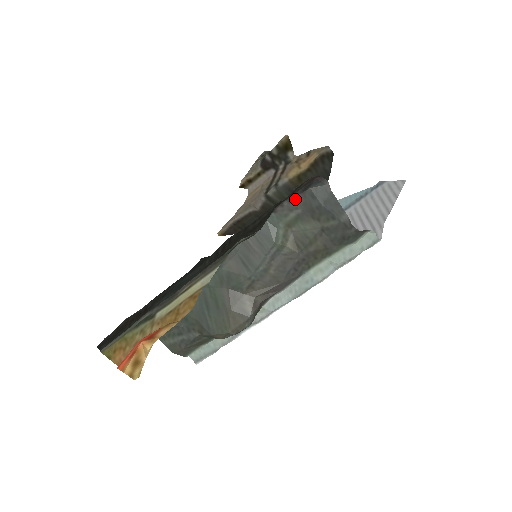
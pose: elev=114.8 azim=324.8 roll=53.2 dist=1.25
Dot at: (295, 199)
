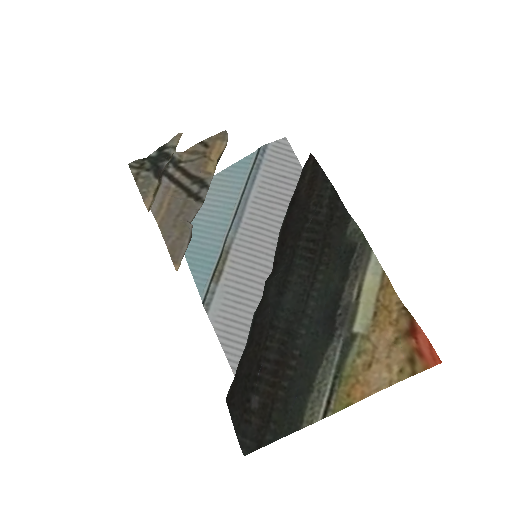
Dot at: (298, 182)
